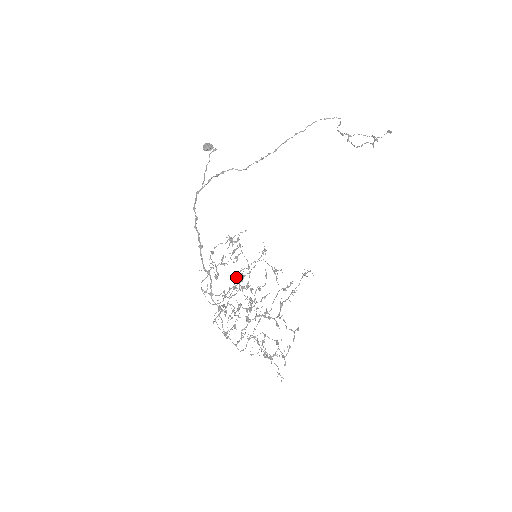
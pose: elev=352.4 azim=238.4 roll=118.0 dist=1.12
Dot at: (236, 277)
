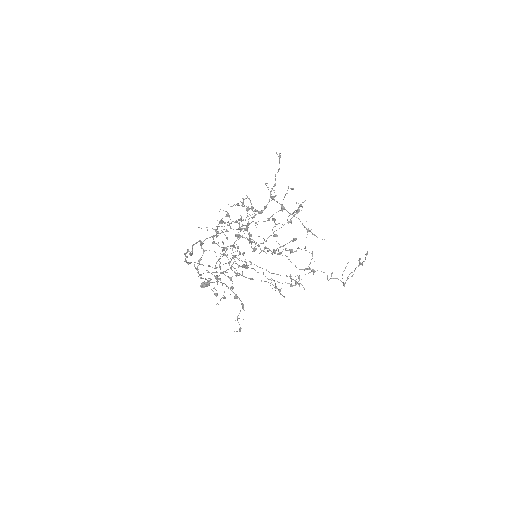
Dot at: (238, 265)
